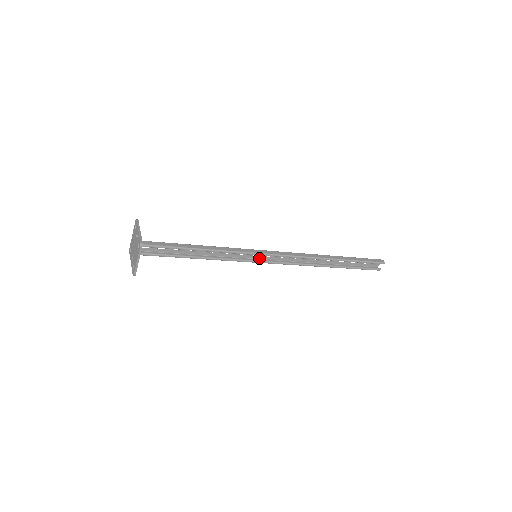
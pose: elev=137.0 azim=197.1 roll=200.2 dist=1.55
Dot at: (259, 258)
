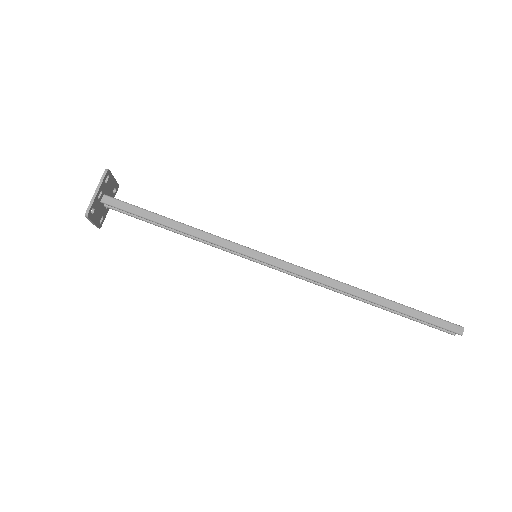
Dot at: occluded
